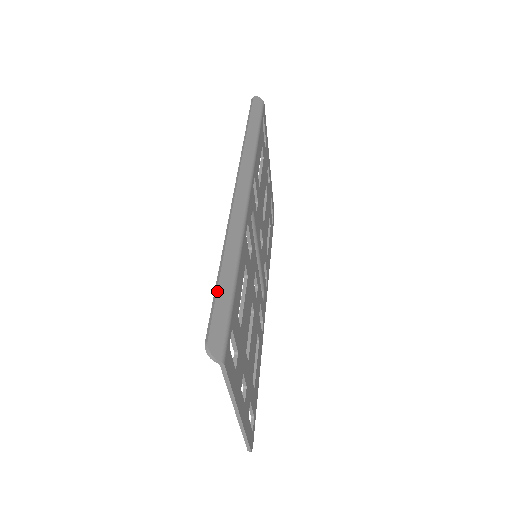
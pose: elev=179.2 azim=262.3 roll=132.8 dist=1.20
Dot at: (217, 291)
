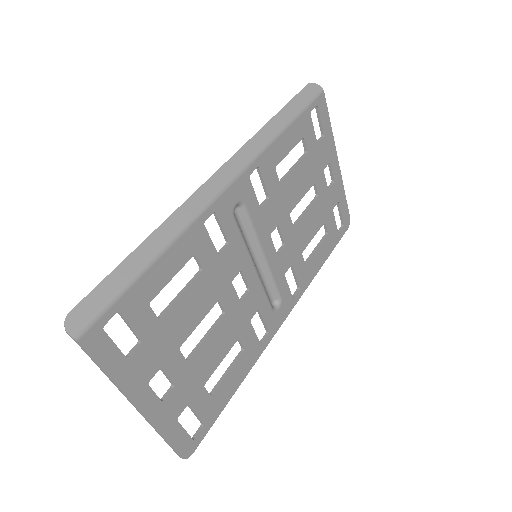
Dot at: (115, 269)
